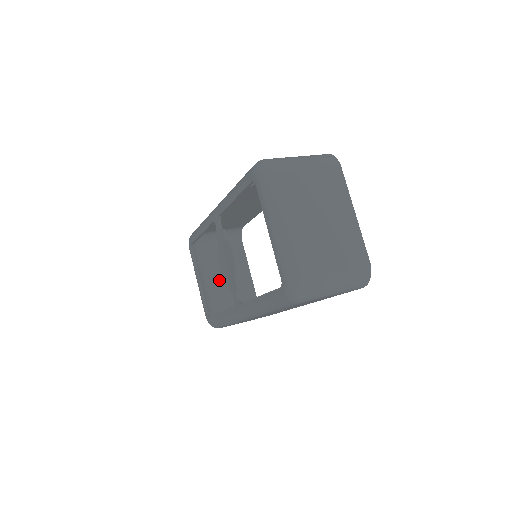
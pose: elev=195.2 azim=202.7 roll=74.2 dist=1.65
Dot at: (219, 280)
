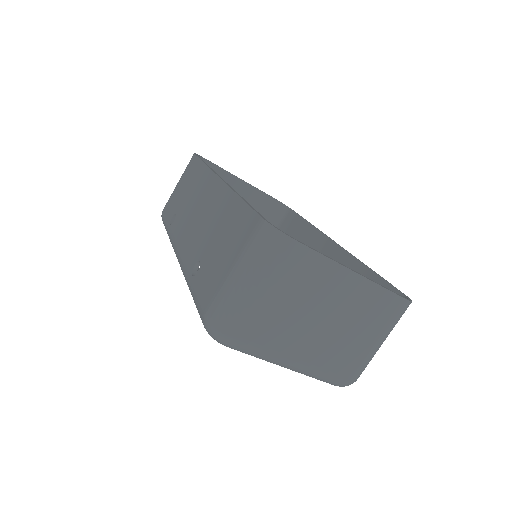
Dot at: occluded
